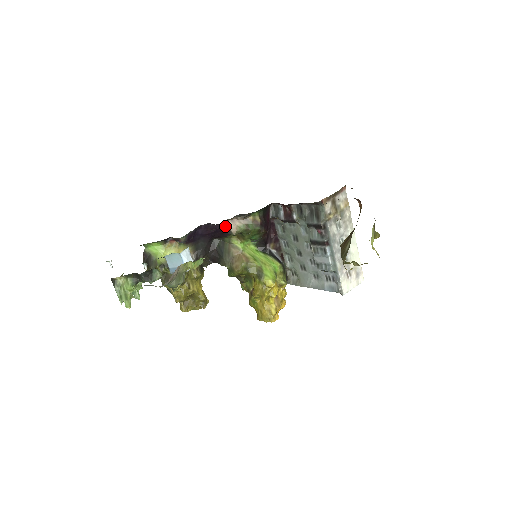
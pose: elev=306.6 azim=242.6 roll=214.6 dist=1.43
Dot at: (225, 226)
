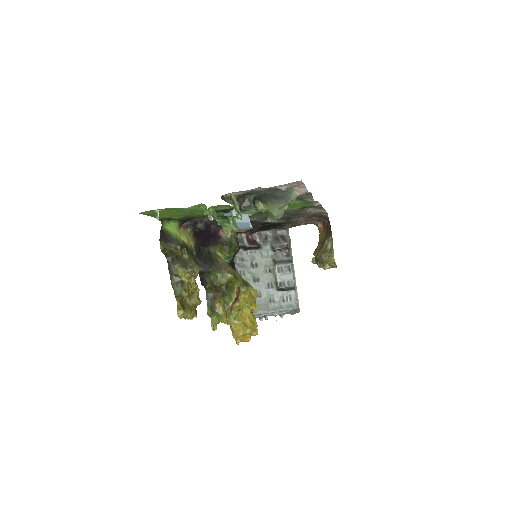
Dot at: (219, 232)
